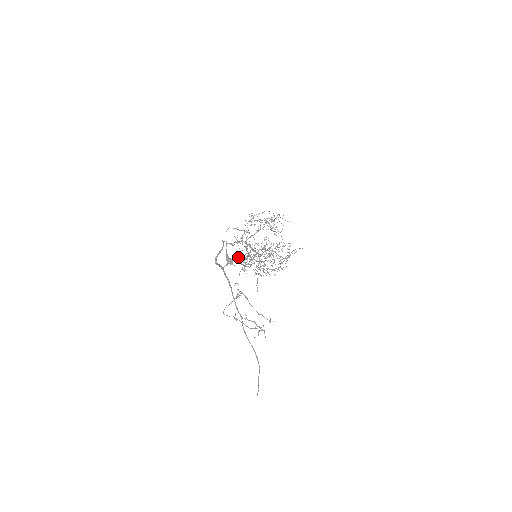
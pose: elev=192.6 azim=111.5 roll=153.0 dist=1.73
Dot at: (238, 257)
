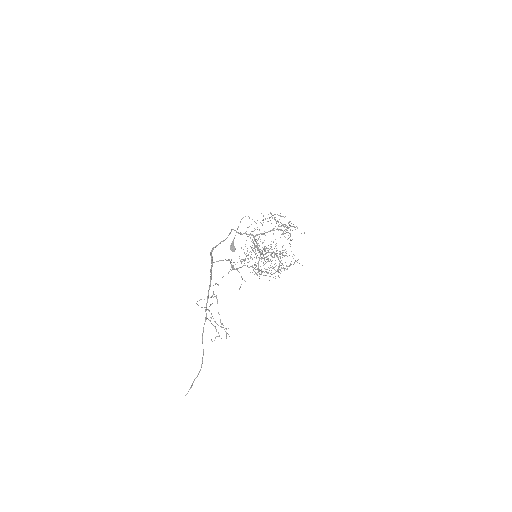
Dot at: occluded
